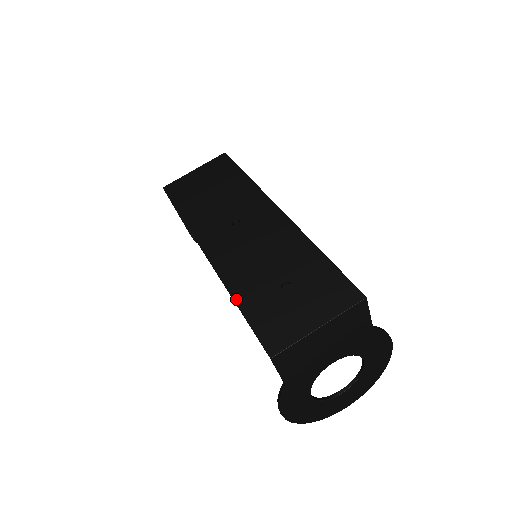
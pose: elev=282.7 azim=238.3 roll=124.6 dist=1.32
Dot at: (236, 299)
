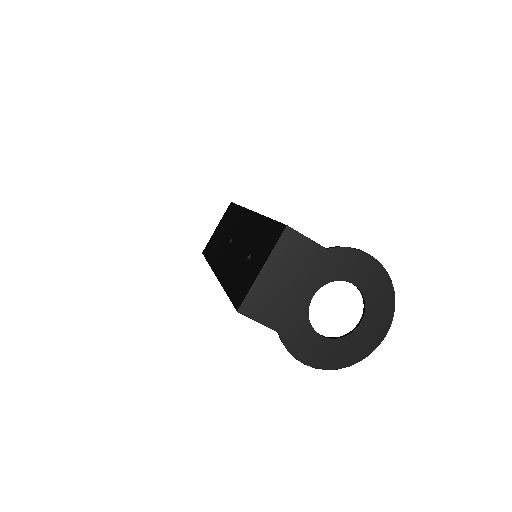
Dot at: (225, 289)
